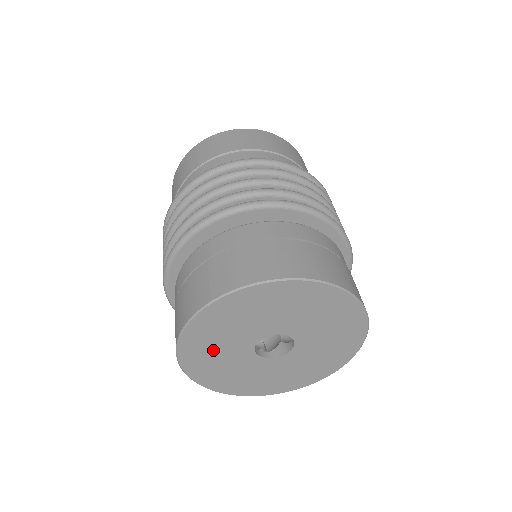
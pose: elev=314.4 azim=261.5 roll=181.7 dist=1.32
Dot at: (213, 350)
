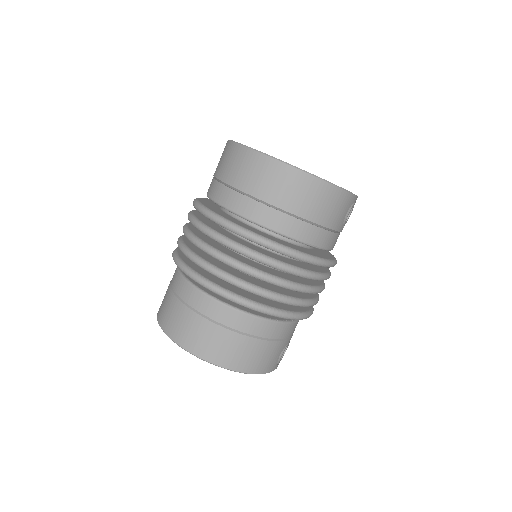
Dot at: occluded
